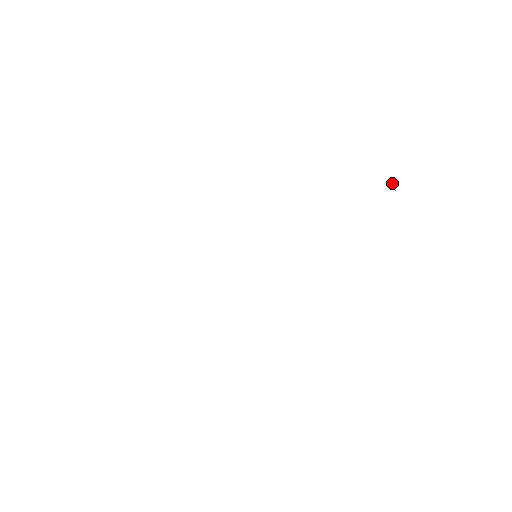
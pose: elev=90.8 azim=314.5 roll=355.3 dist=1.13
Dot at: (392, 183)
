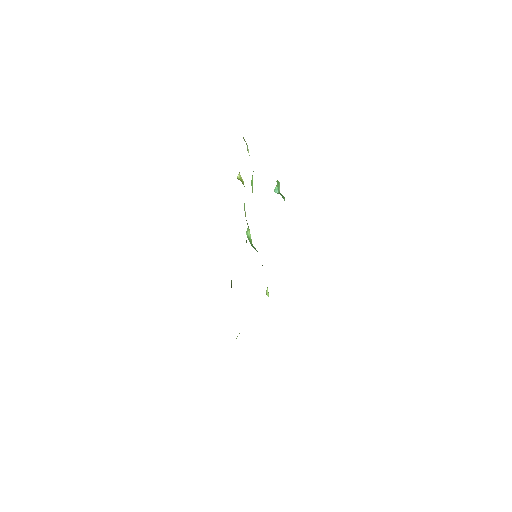
Dot at: (277, 190)
